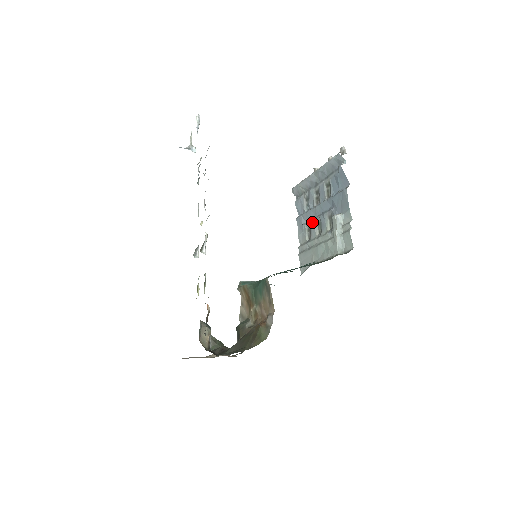
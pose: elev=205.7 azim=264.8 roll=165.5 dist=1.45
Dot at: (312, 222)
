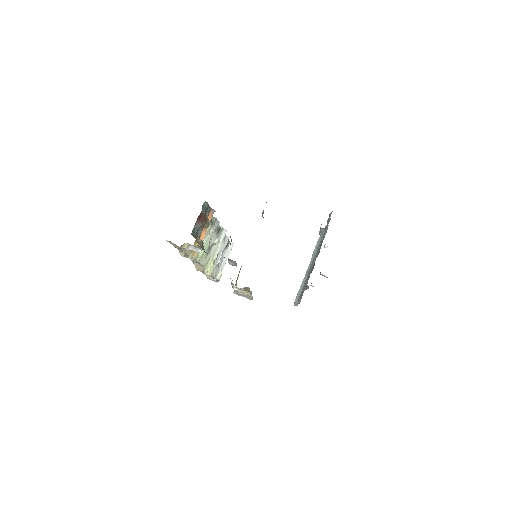
Dot at: occluded
